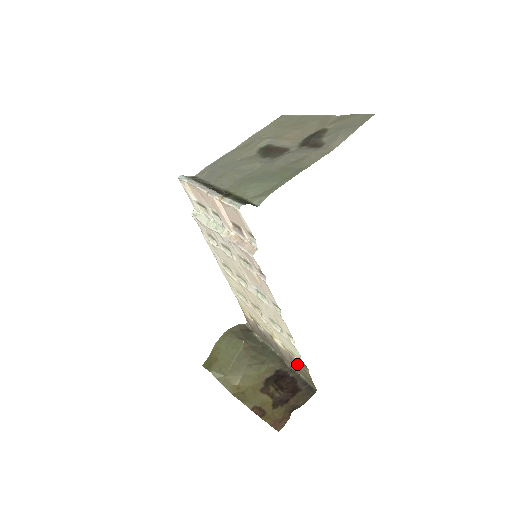
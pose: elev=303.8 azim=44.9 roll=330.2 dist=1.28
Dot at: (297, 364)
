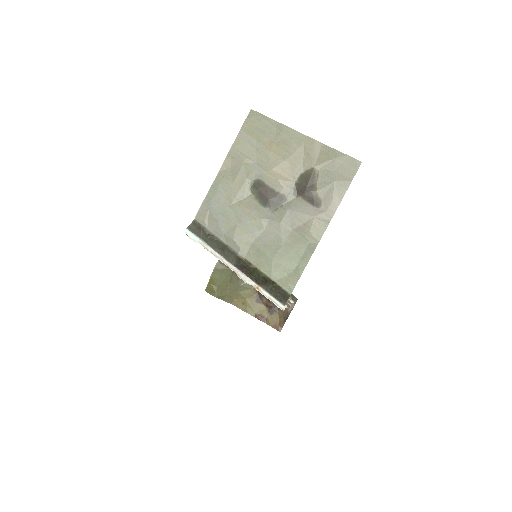
Dot at: occluded
